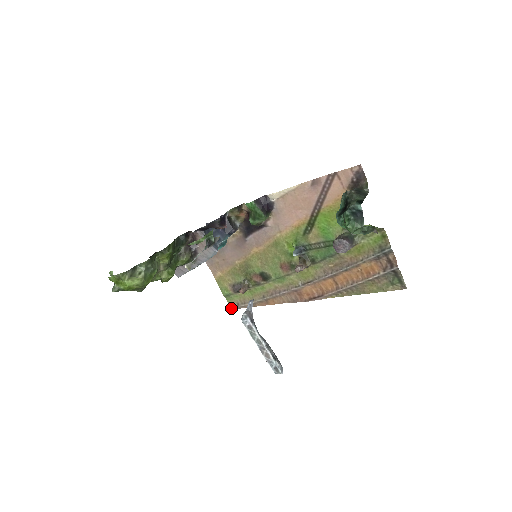
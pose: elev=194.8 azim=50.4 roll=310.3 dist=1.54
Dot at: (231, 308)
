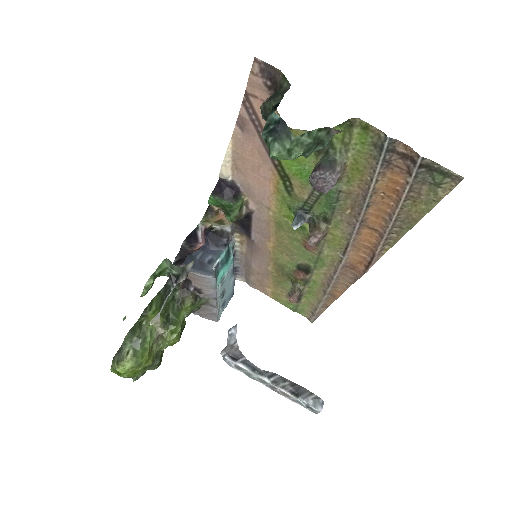
Dot at: (310, 321)
